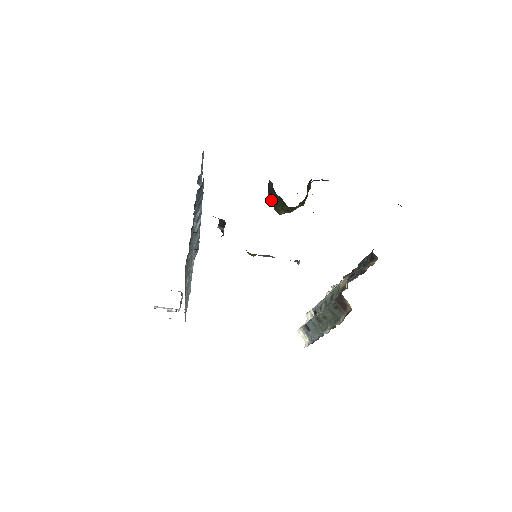
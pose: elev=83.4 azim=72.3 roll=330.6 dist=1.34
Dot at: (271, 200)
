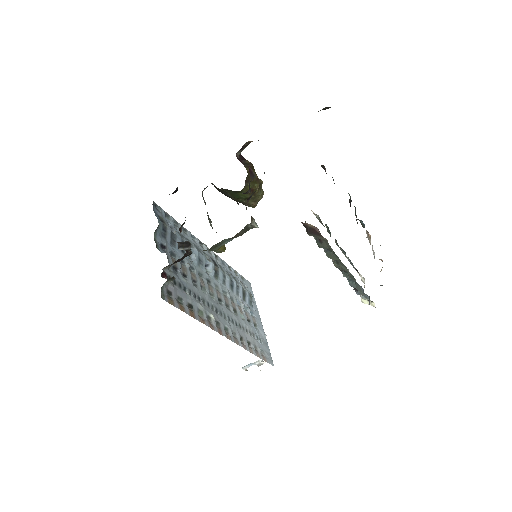
Dot at: (234, 200)
